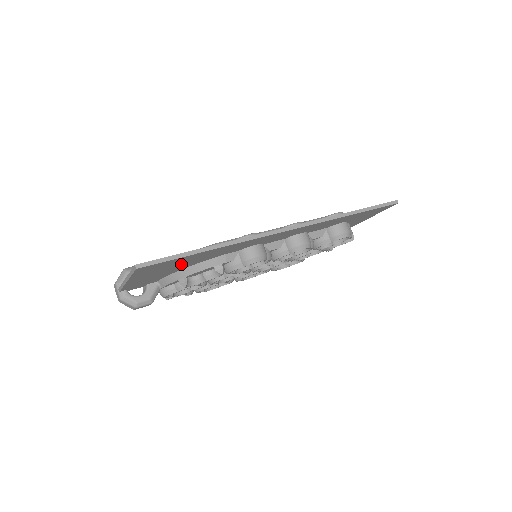
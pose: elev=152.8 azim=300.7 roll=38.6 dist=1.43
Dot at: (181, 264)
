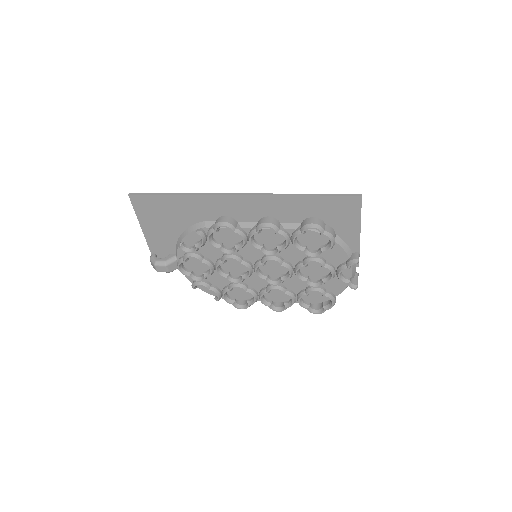
Dot at: (170, 216)
